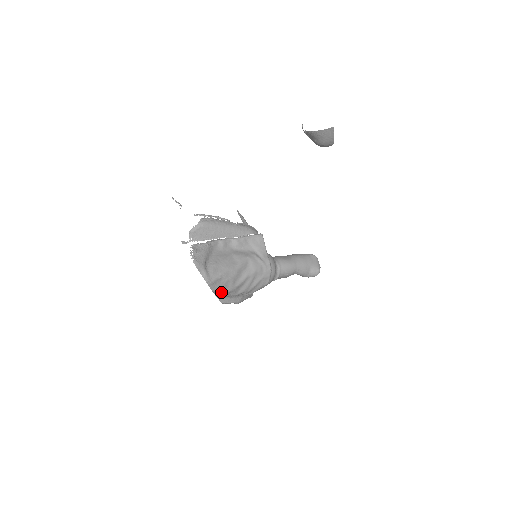
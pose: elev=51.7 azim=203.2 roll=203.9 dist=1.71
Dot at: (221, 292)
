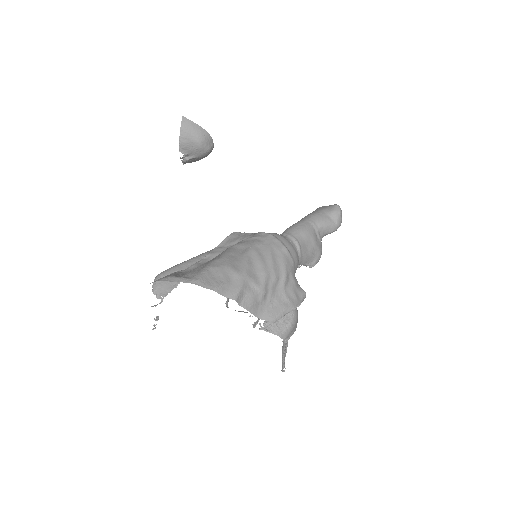
Dot at: (232, 289)
